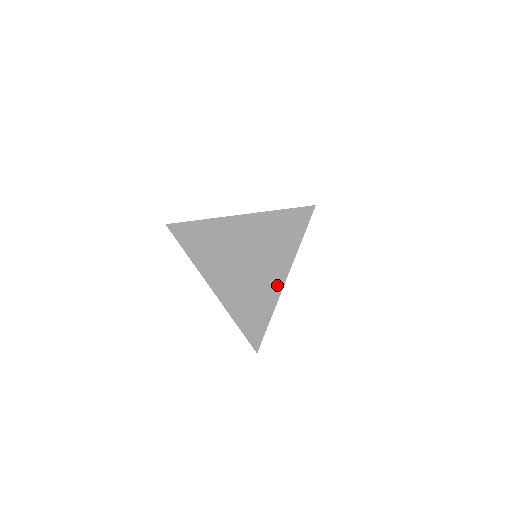
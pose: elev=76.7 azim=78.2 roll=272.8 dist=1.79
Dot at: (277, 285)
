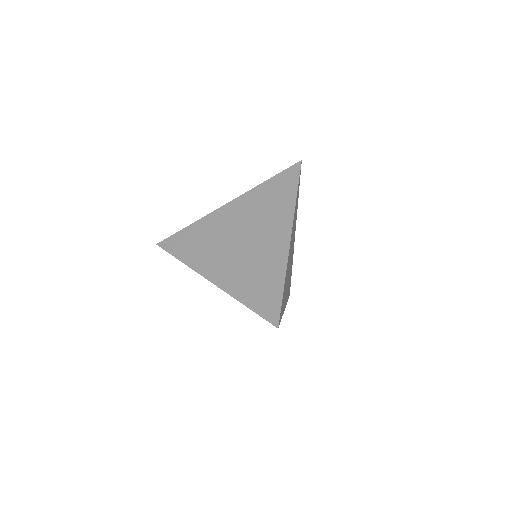
Dot at: (283, 241)
